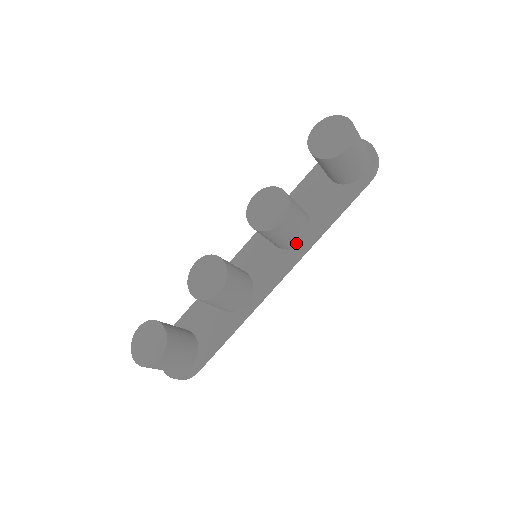
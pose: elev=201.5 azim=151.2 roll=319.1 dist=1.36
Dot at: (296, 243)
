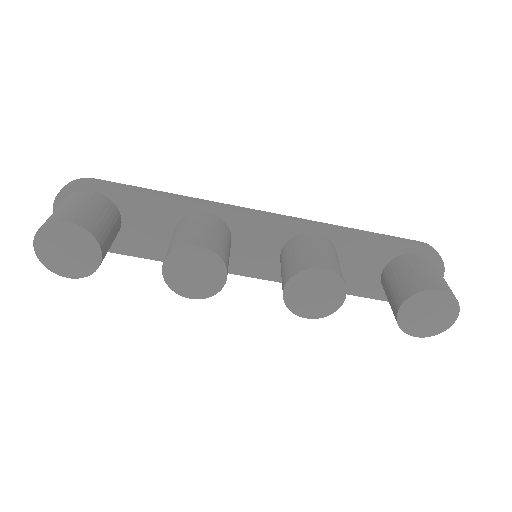
Dot at: occluded
